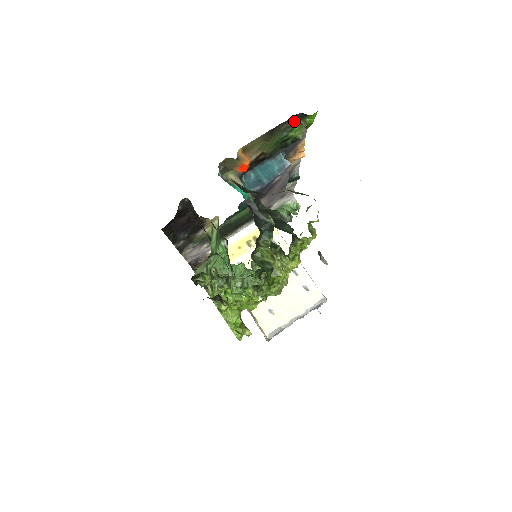
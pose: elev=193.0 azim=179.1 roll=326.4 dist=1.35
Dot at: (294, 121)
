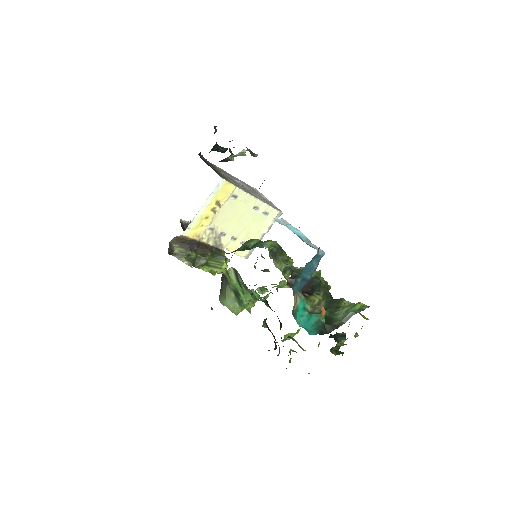
Dot at: occluded
